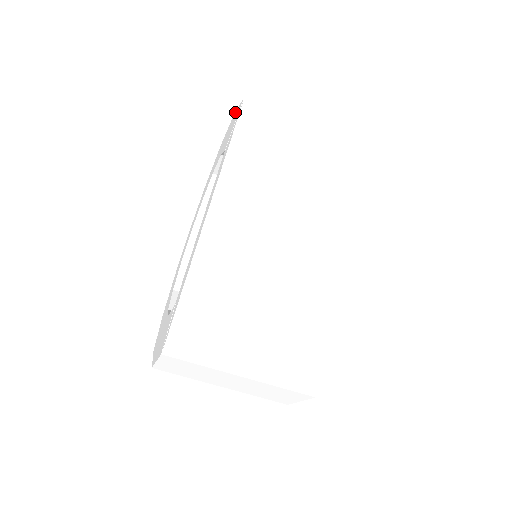
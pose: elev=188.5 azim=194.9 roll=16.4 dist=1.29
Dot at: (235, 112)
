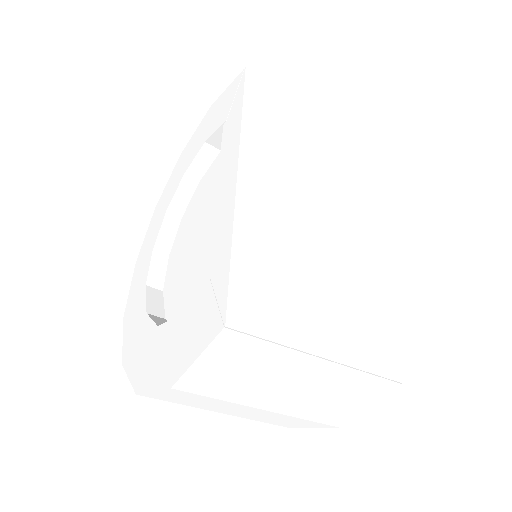
Dot at: (215, 102)
